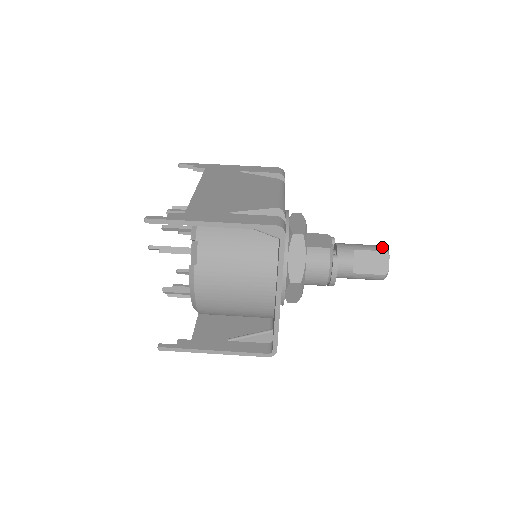
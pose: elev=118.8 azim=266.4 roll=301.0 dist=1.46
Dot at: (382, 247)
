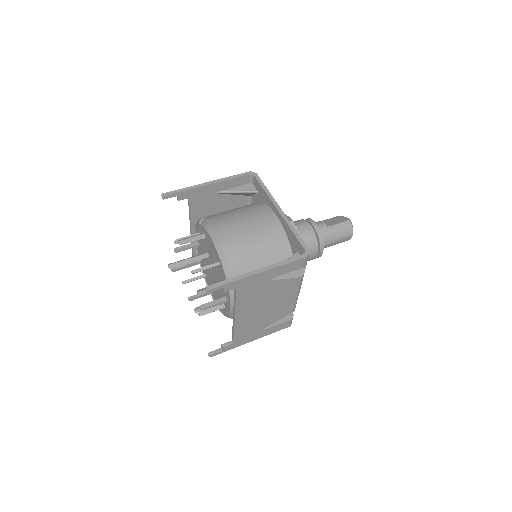
Dot at: occluded
